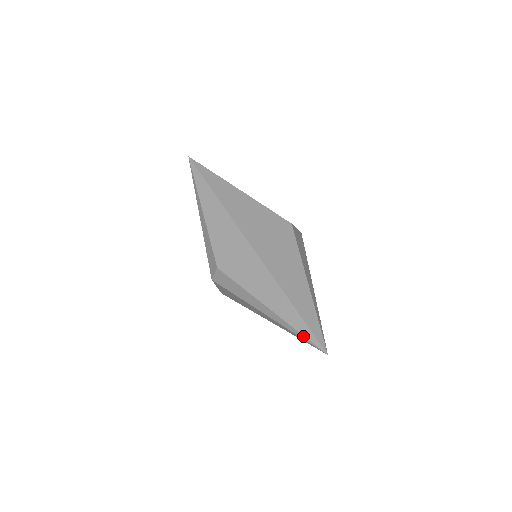
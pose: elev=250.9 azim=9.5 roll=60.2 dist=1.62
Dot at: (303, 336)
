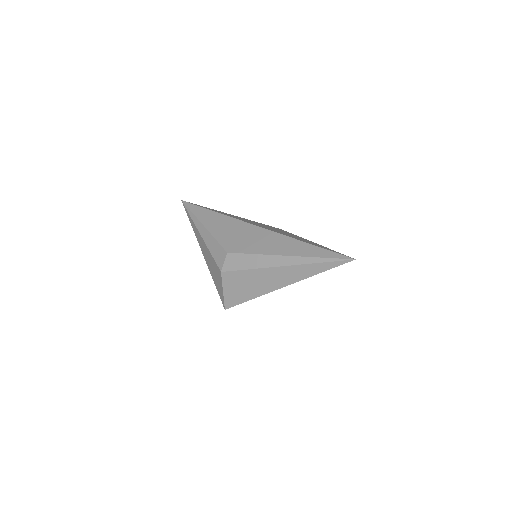
Dot at: (327, 258)
